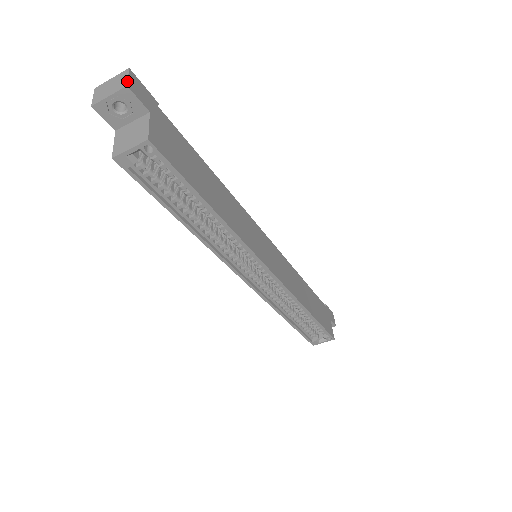
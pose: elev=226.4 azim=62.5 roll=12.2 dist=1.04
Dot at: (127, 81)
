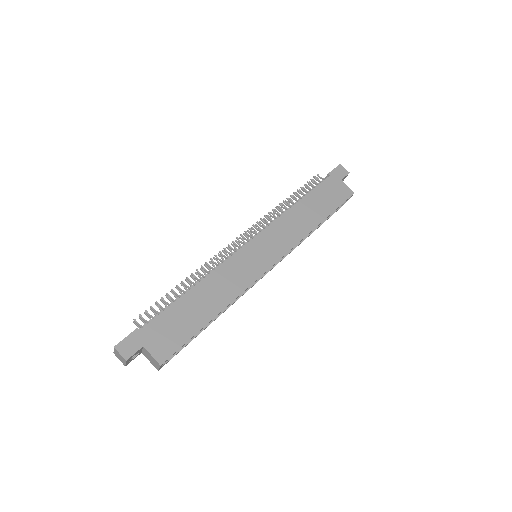
Dot at: (123, 358)
